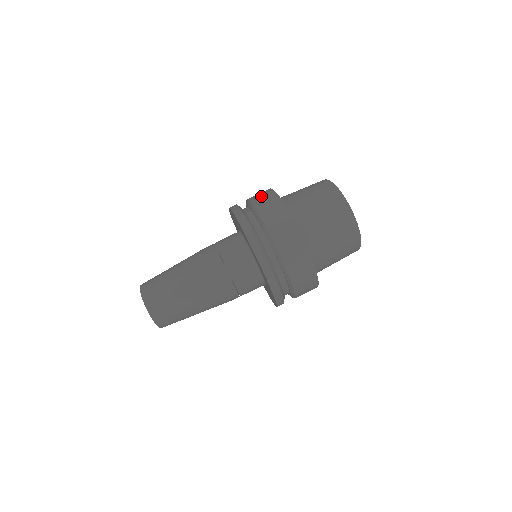
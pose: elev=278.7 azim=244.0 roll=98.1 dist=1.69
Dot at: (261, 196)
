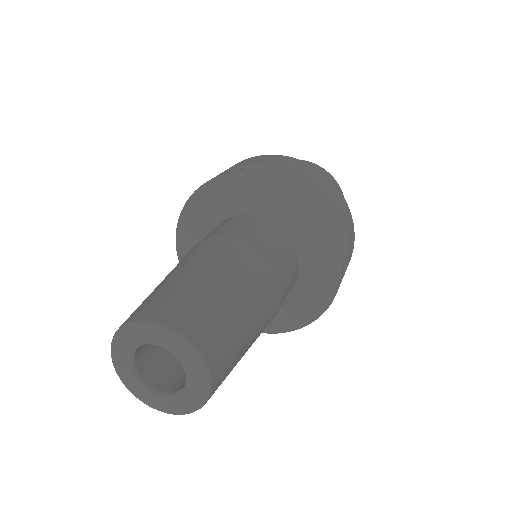
Dot at: occluded
